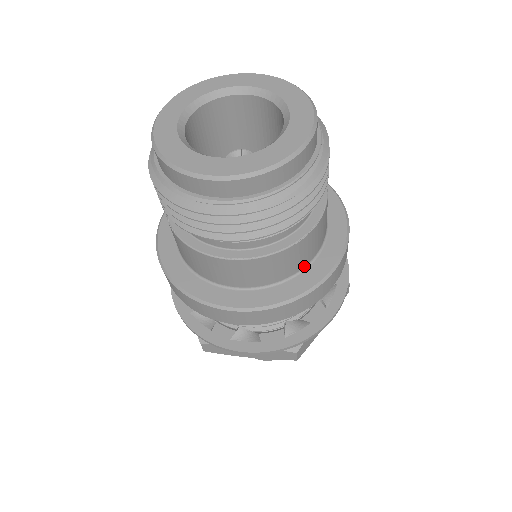
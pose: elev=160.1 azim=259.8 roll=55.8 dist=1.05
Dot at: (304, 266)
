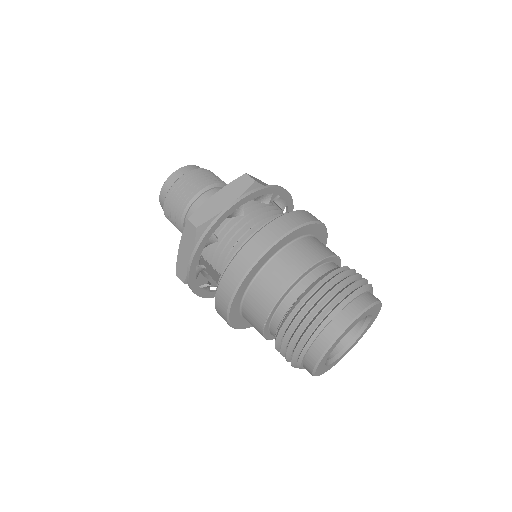
Dot at: occluded
